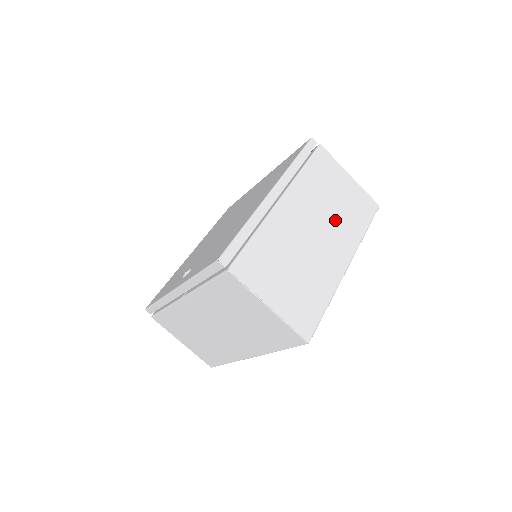
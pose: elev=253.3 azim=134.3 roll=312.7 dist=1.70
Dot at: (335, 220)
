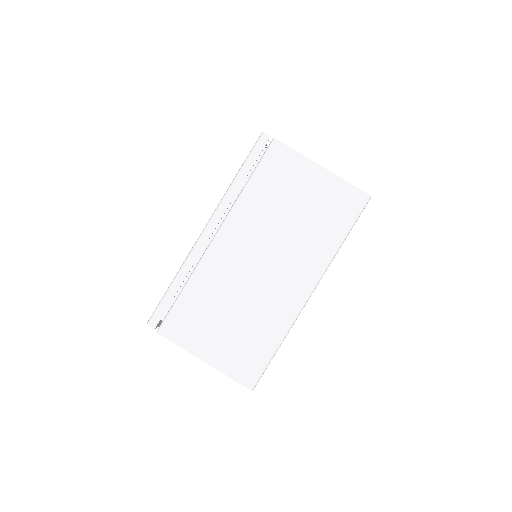
Dot at: (293, 240)
